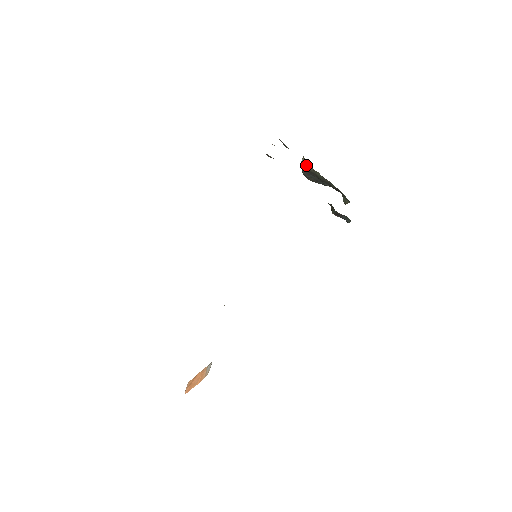
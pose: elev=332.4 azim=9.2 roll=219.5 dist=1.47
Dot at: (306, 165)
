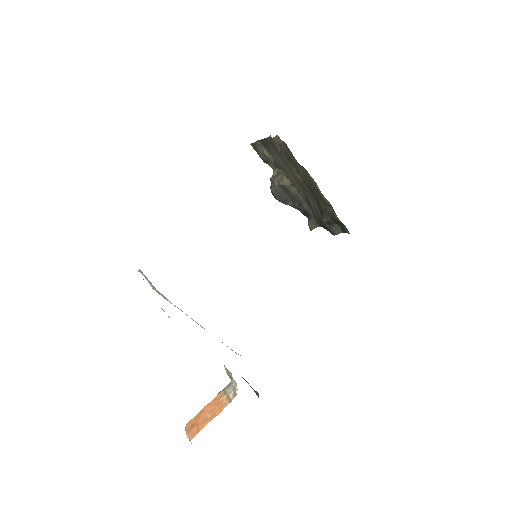
Dot at: (282, 178)
